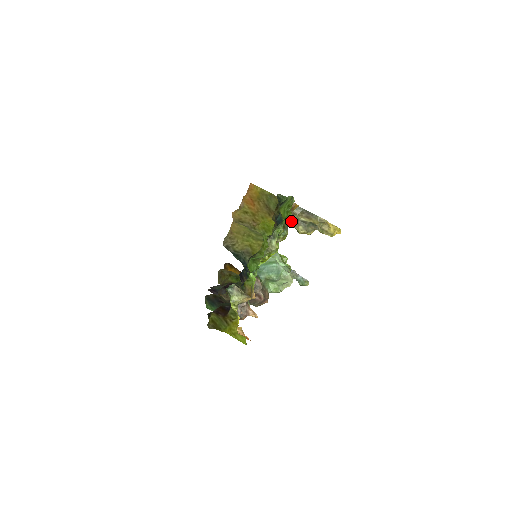
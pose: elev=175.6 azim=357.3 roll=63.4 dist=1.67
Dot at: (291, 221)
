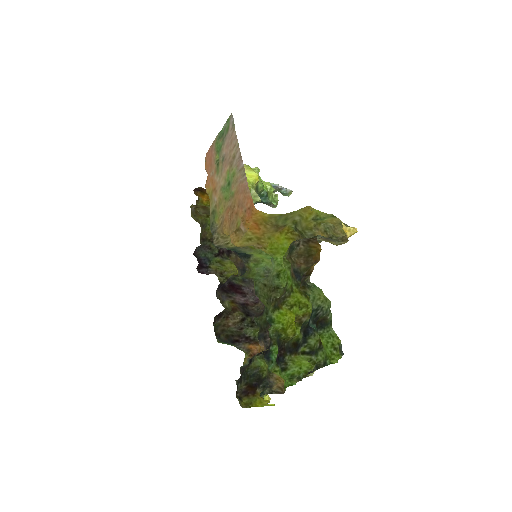
Dot at: occluded
